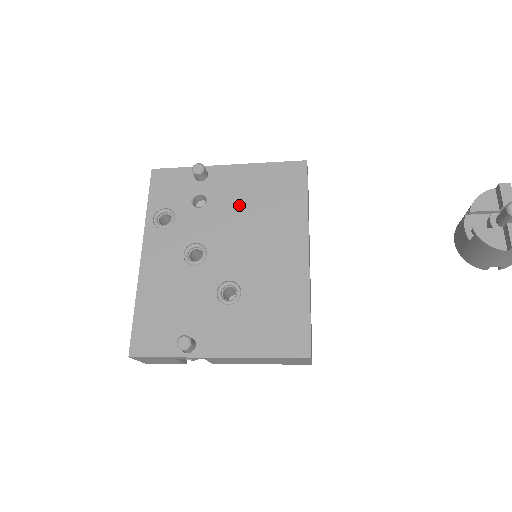
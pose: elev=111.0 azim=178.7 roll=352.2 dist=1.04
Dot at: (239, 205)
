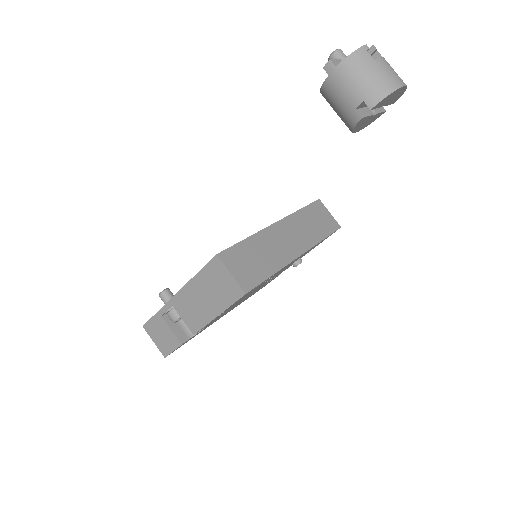
Dot at: occluded
